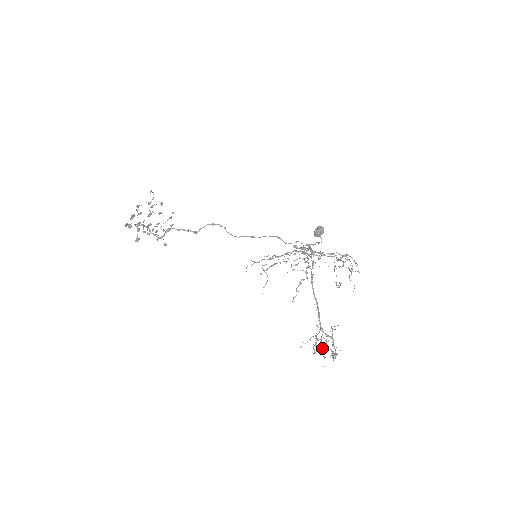
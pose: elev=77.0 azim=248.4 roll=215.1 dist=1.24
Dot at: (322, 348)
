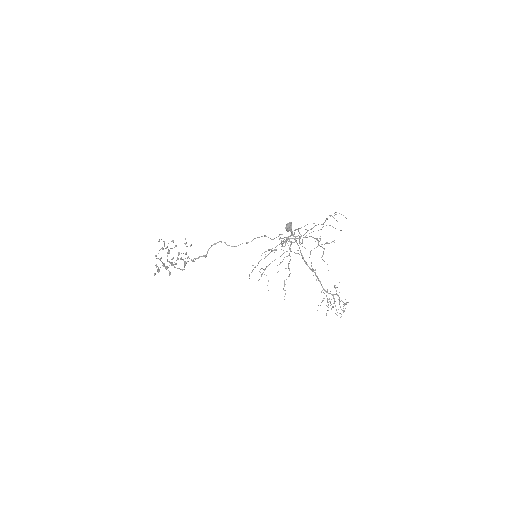
Dot at: (332, 307)
